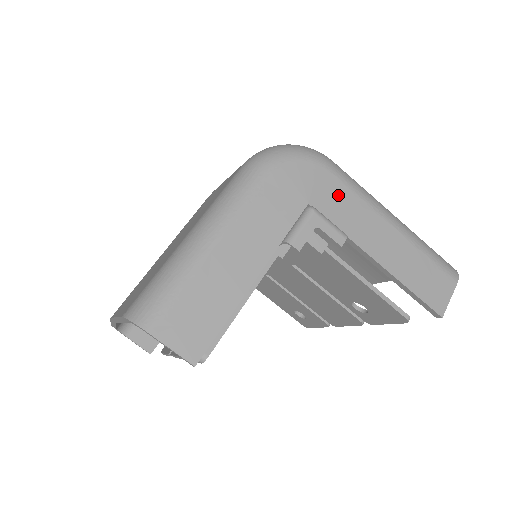
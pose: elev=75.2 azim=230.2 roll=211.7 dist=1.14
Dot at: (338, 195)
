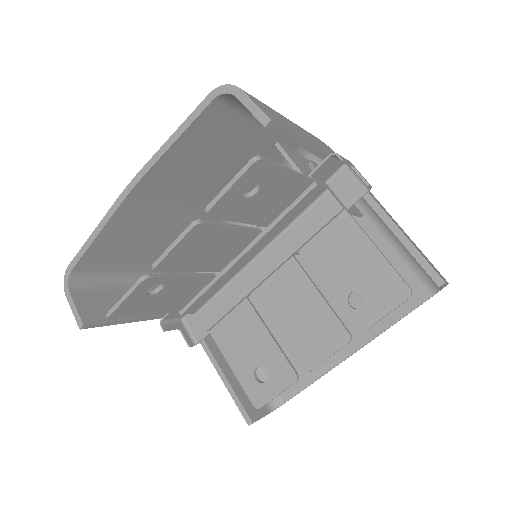
Dot at: occluded
